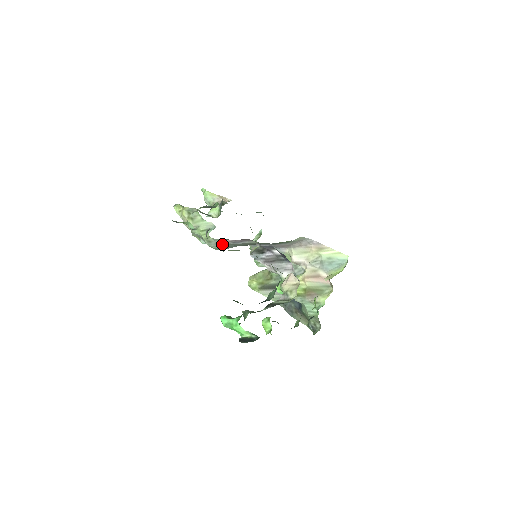
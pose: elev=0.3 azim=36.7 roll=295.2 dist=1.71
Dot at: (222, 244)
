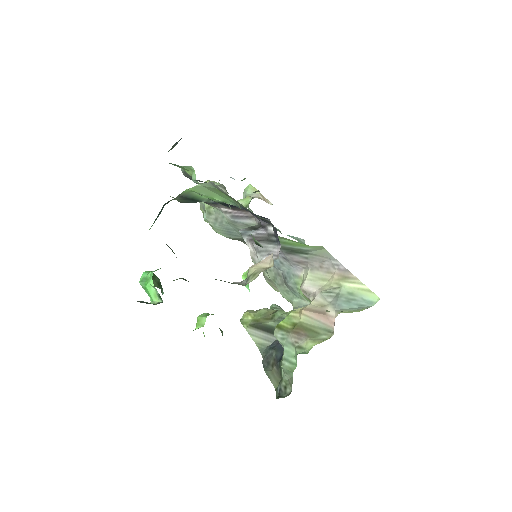
Dot at: (222, 221)
